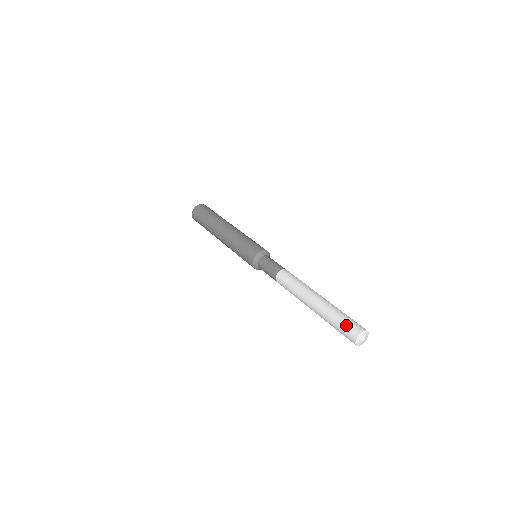
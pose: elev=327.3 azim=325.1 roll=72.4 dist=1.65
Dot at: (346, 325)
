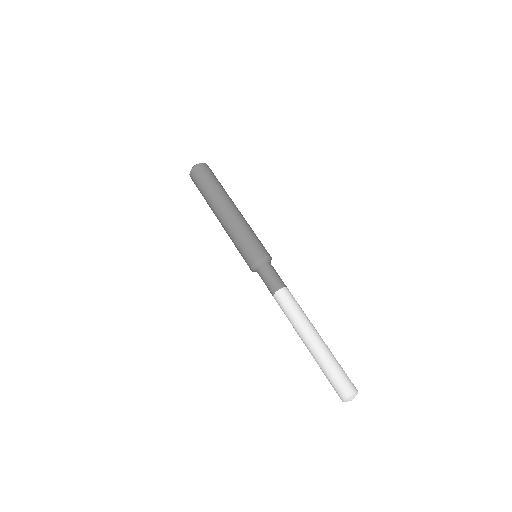
Dot at: (332, 386)
